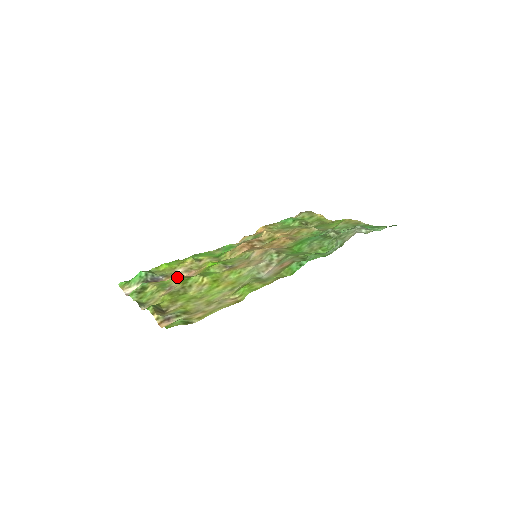
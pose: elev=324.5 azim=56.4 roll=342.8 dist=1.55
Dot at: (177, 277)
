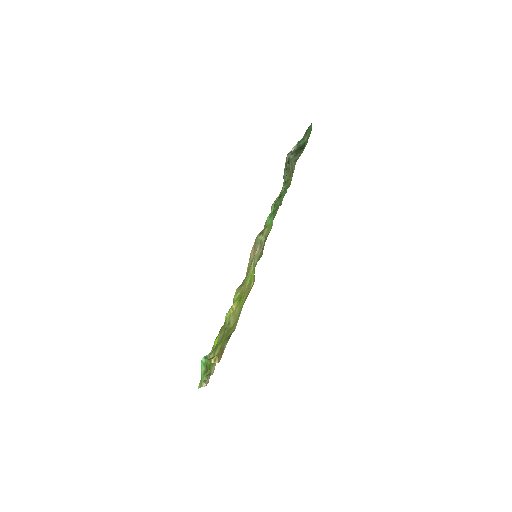
Dot at: occluded
